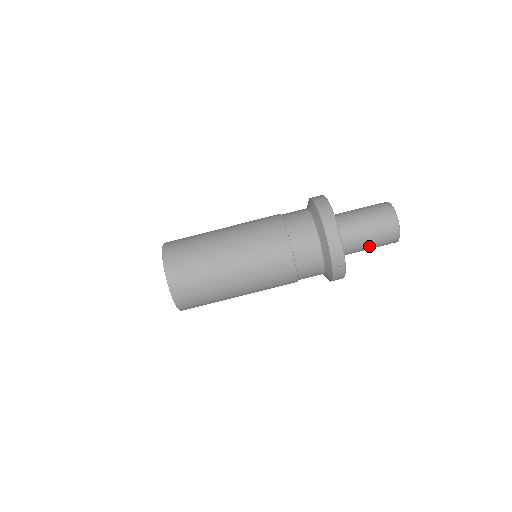
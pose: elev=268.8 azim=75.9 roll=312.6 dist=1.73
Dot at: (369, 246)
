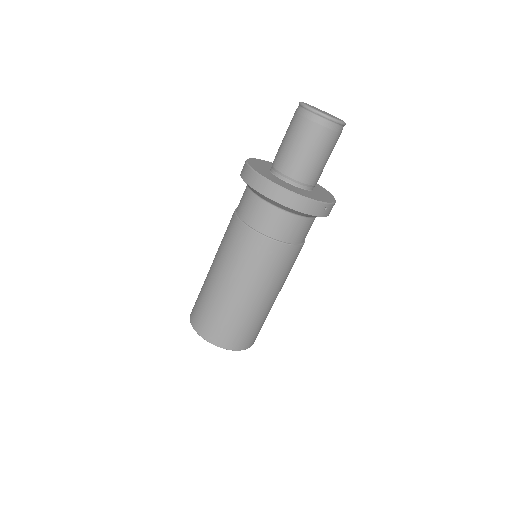
Dot at: (327, 158)
